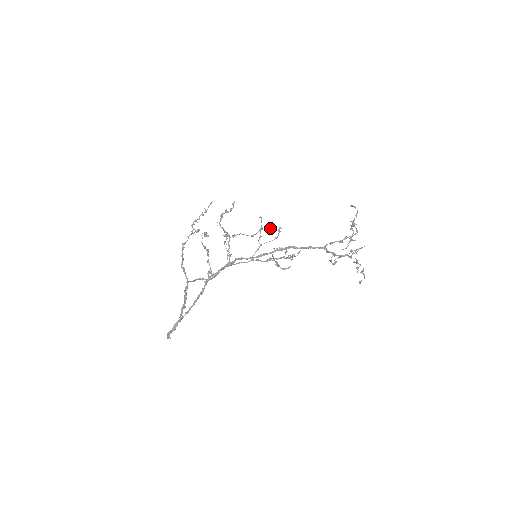
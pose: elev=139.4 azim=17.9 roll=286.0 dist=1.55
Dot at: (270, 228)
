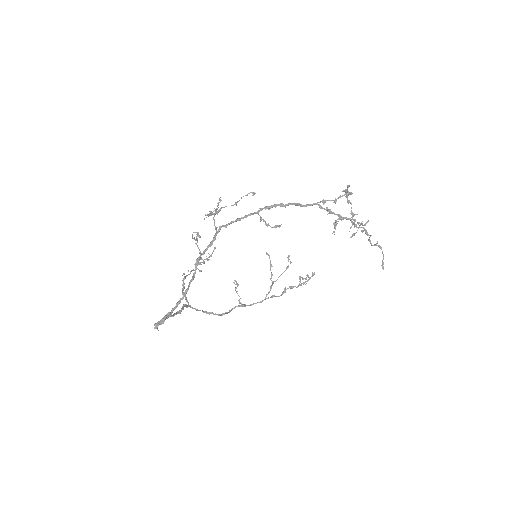
Dot at: (253, 193)
